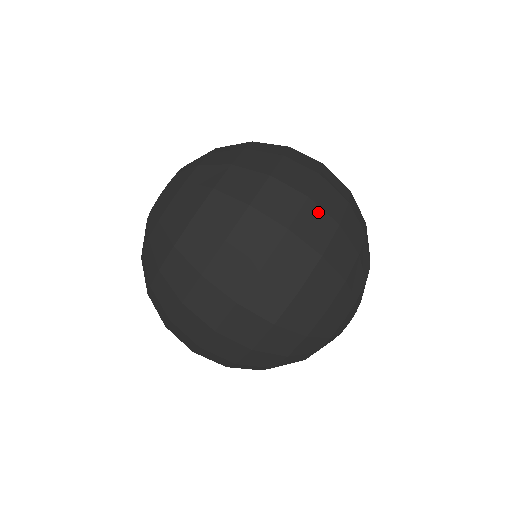
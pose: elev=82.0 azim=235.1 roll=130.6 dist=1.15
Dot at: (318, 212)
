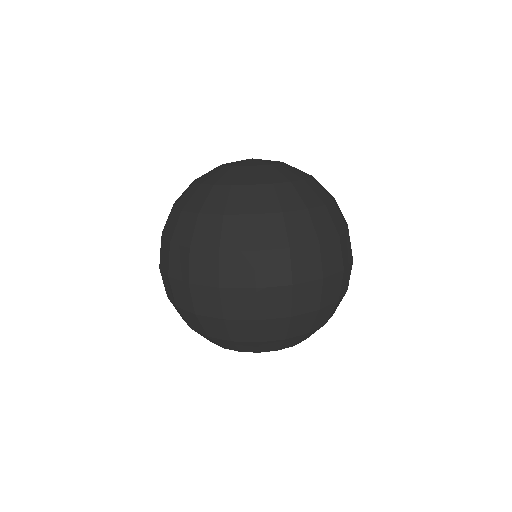
Dot at: (350, 274)
